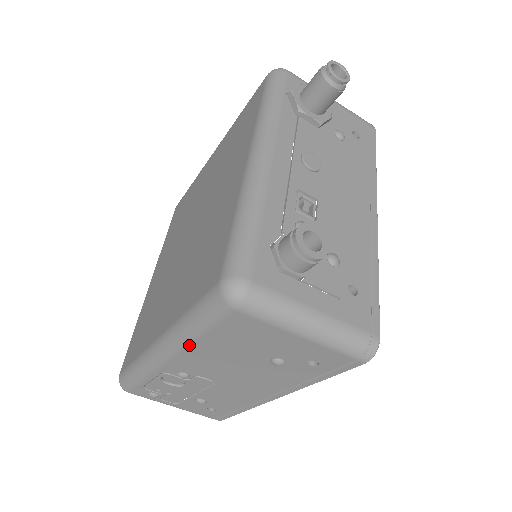
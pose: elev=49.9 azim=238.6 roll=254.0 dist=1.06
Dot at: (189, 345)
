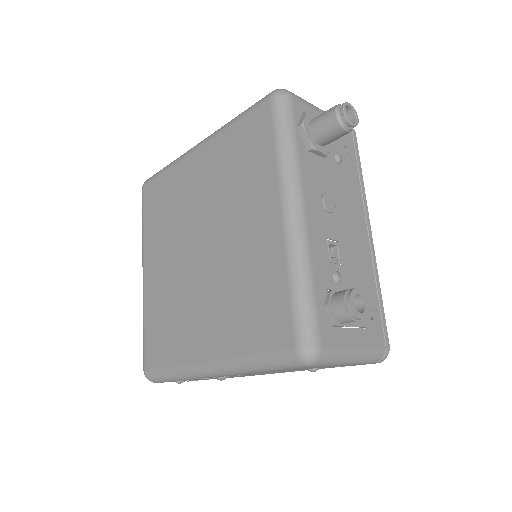
Dot at: (247, 373)
